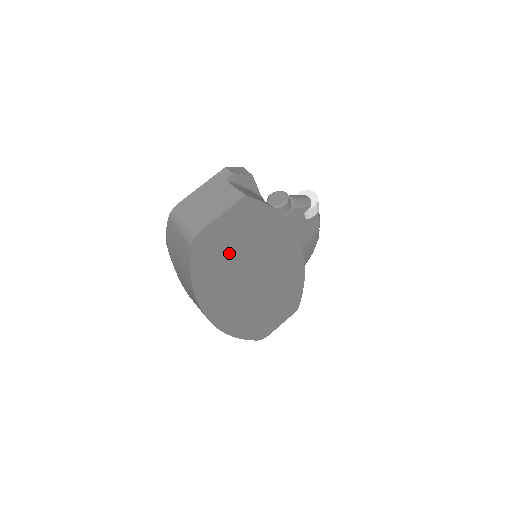
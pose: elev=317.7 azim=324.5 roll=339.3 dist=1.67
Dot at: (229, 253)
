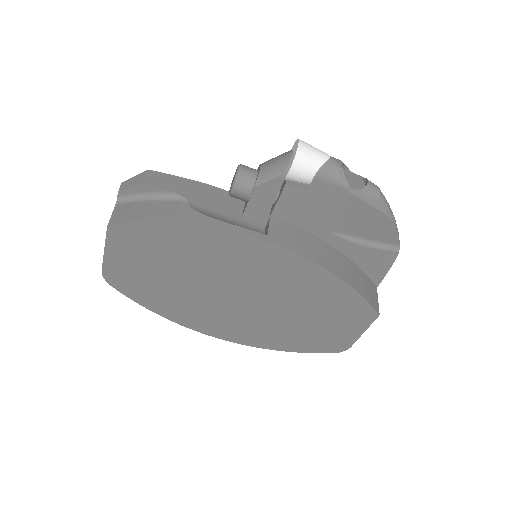
Dot at: (161, 279)
